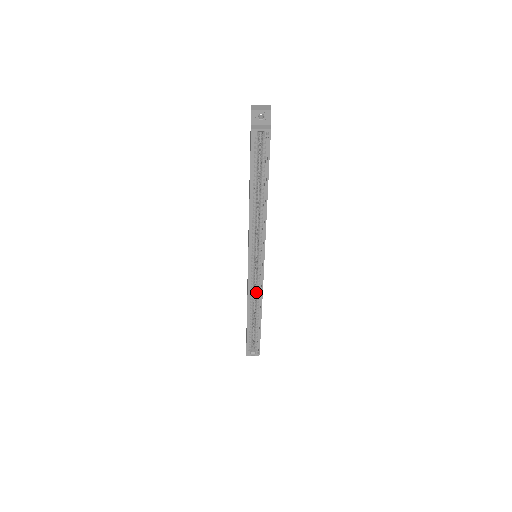
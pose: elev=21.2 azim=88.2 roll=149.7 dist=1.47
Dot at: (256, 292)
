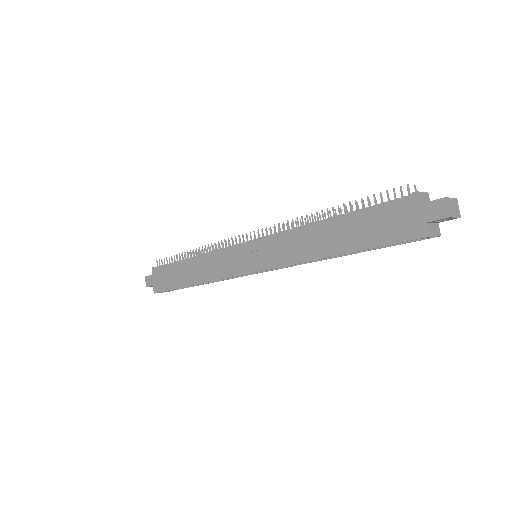
Dot at: occluded
